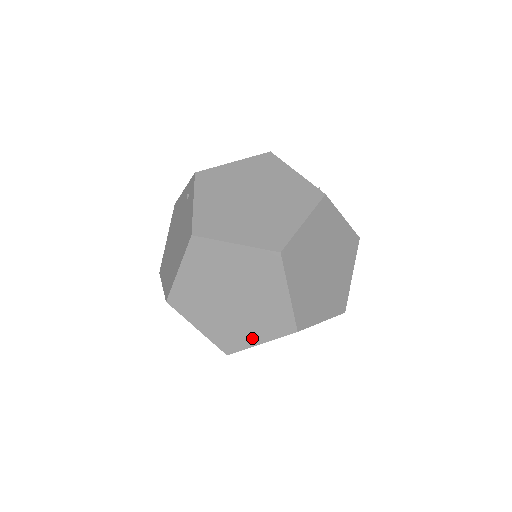
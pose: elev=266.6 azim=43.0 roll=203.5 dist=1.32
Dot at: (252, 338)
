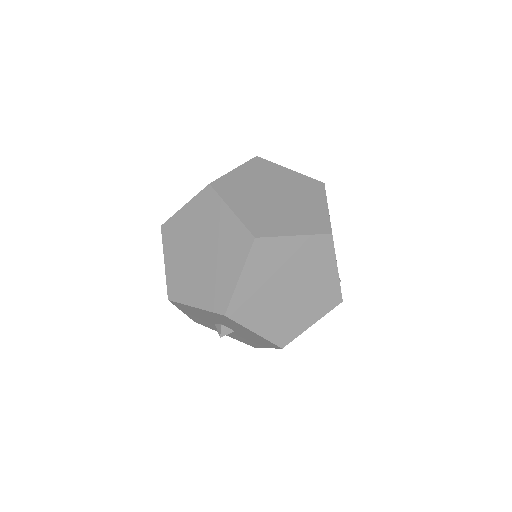
Dot at: (231, 278)
